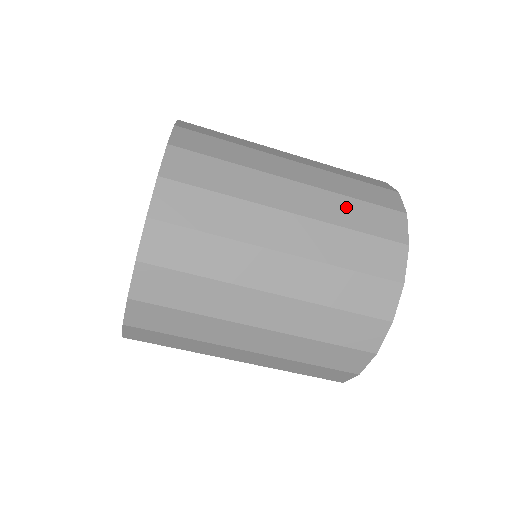
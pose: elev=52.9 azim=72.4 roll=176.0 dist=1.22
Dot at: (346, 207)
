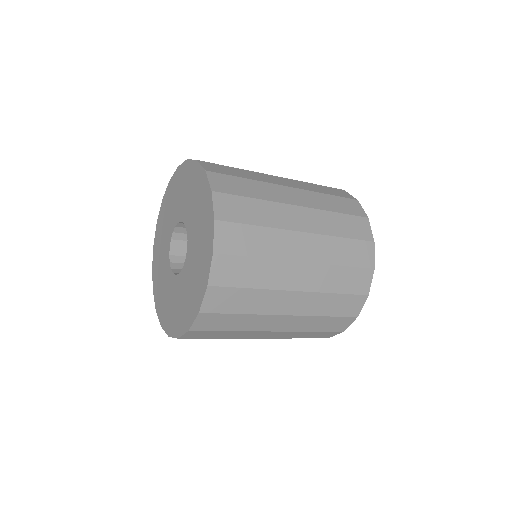
Dot at: (333, 220)
